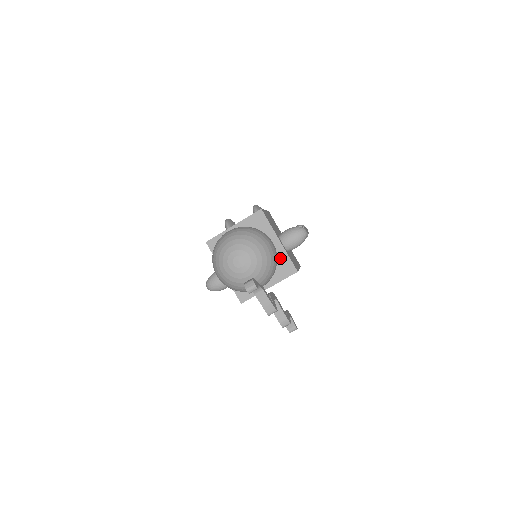
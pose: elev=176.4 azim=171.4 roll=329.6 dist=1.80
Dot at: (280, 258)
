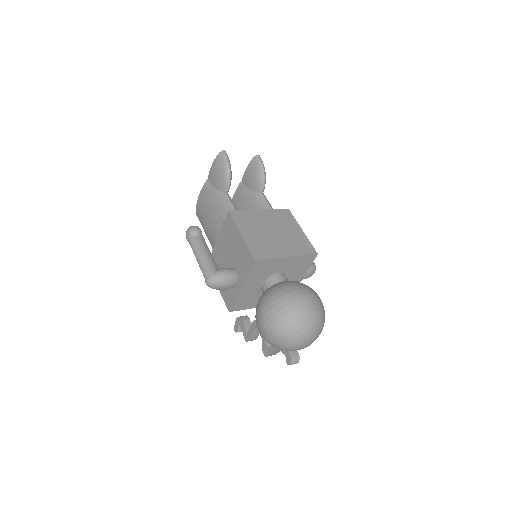
Dot at: occluded
